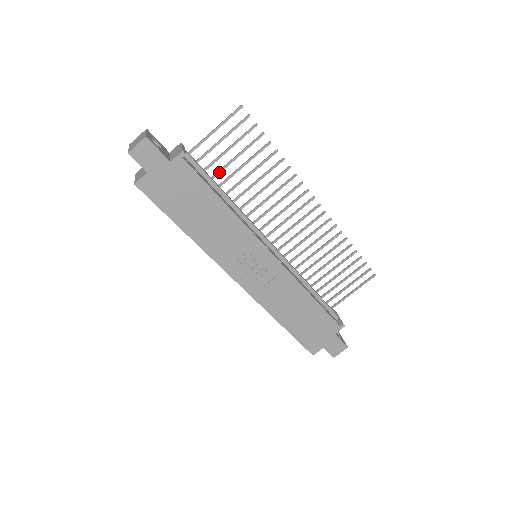
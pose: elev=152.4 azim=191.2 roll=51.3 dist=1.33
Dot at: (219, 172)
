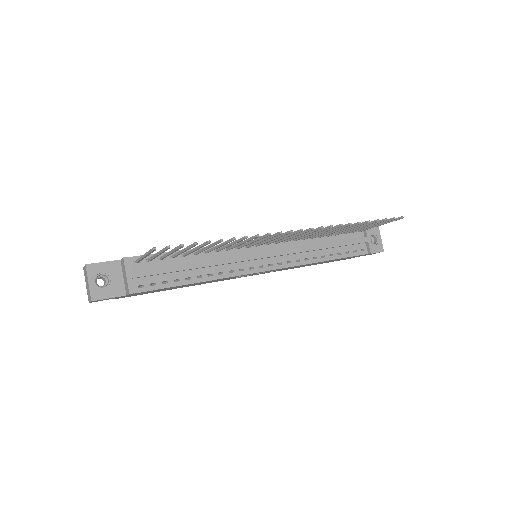
Dot at: (176, 256)
